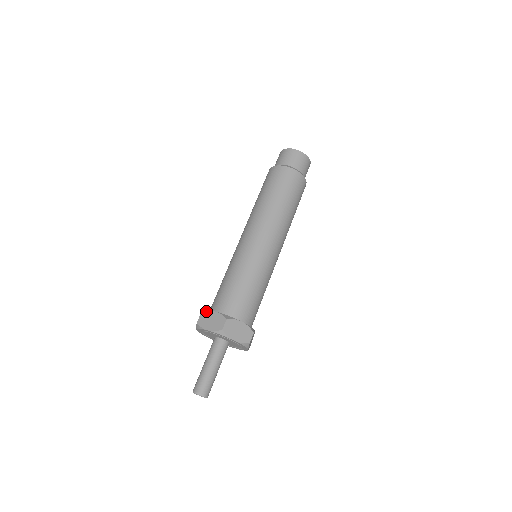
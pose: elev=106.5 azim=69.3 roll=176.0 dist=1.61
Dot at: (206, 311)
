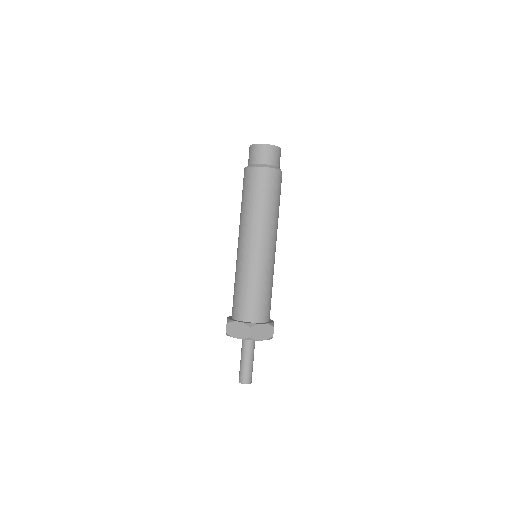
Dot at: (230, 322)
